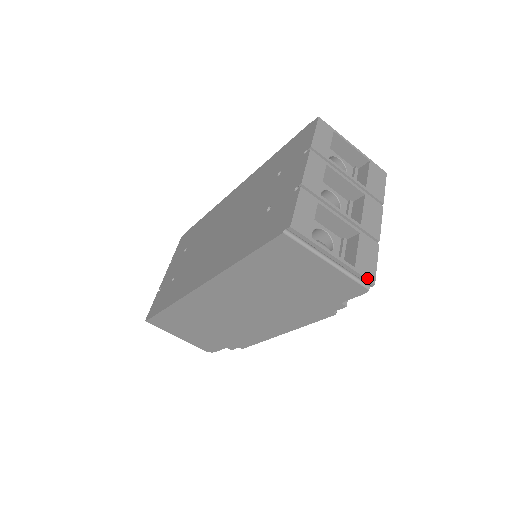
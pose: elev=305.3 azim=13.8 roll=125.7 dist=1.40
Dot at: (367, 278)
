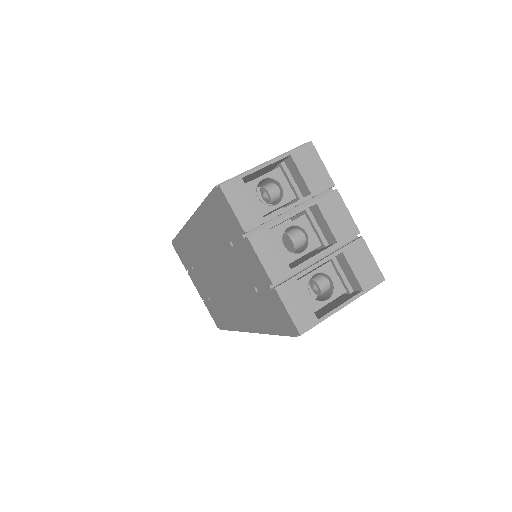
Dot at: (377, 284)
